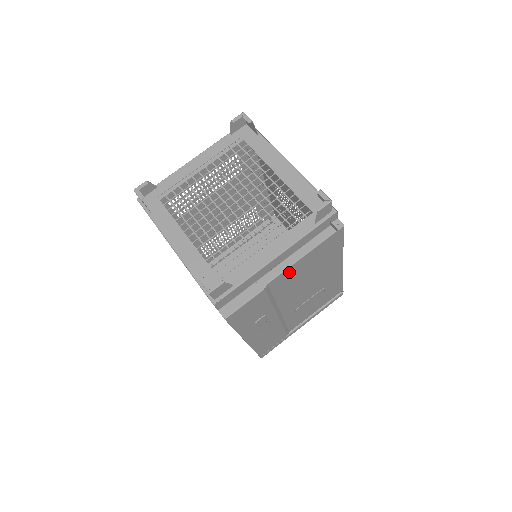
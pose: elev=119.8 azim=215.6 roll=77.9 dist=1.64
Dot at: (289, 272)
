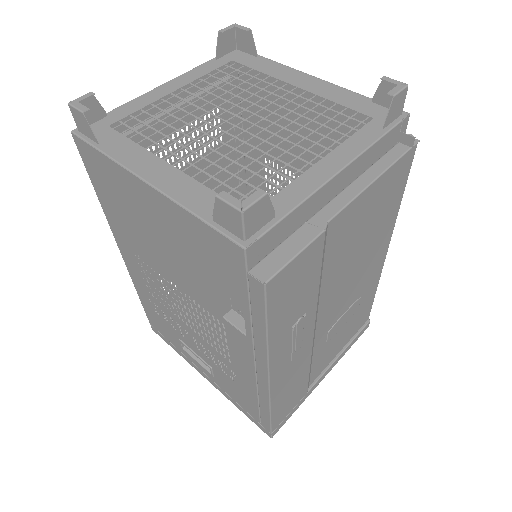
Dot at: (352, 213)
